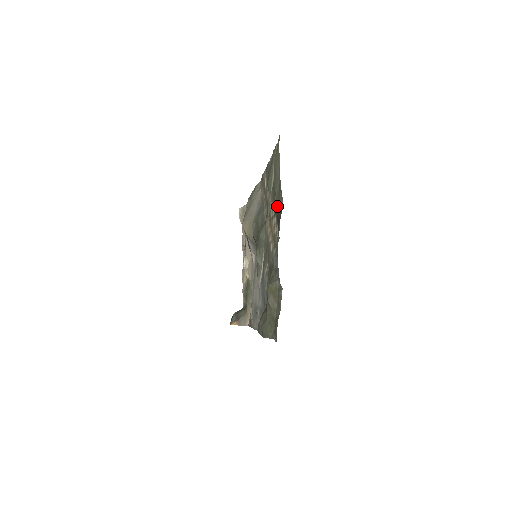
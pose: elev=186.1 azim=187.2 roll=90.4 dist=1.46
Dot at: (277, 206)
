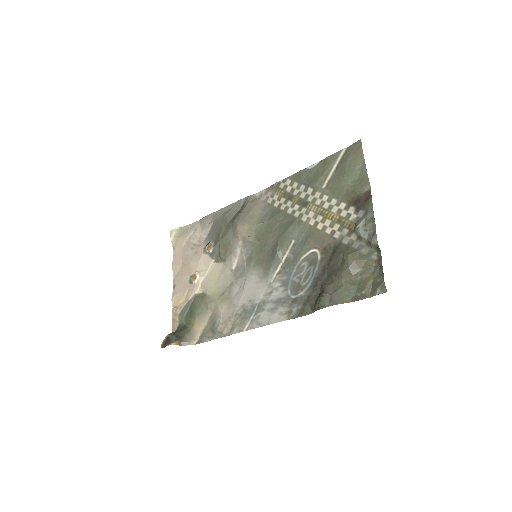
Dot at: (355, 192)
